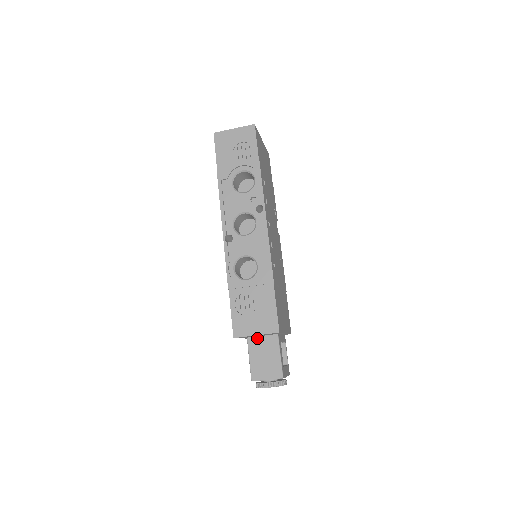
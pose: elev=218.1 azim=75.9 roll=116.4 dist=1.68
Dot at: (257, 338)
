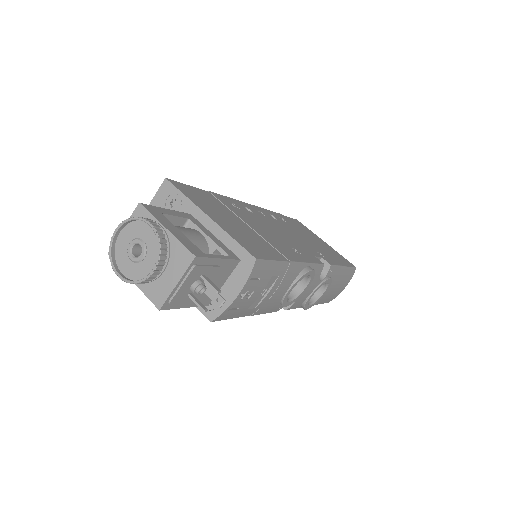
Dot at: occluded
